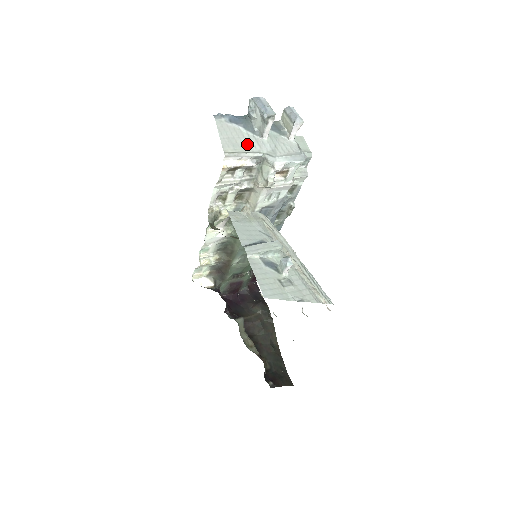
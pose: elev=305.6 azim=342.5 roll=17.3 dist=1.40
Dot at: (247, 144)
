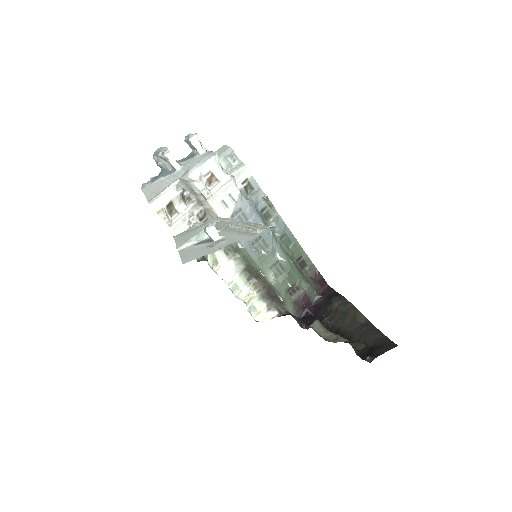
Dot at: (166, 184)
